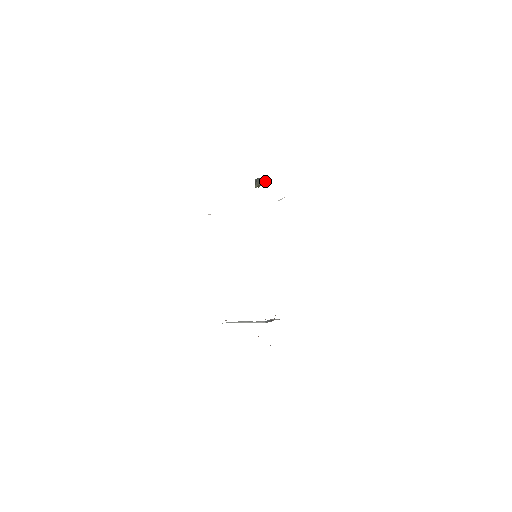
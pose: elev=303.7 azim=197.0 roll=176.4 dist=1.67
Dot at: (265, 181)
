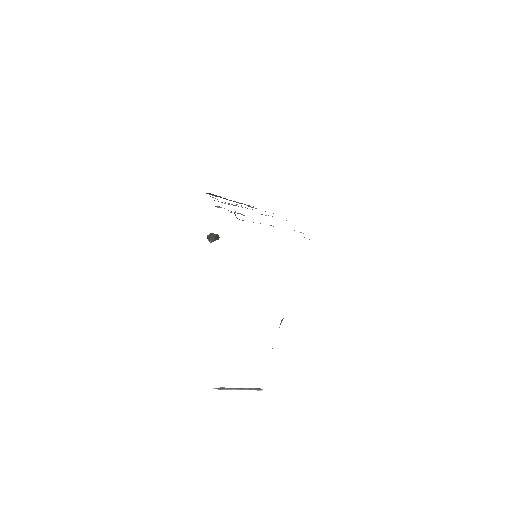
Dot at: (218, 236)
